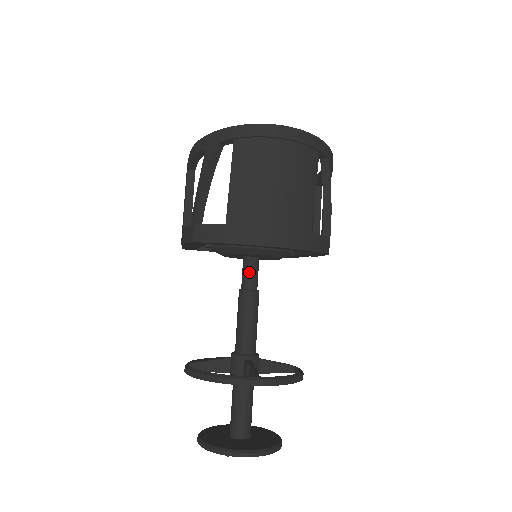
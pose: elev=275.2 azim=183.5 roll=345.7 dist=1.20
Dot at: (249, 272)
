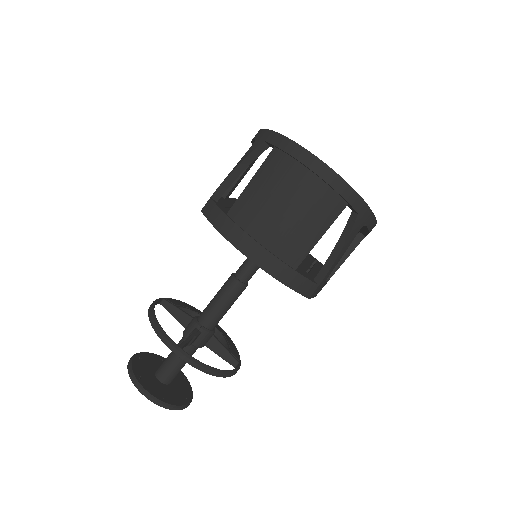
Dot at: (247, 265)
